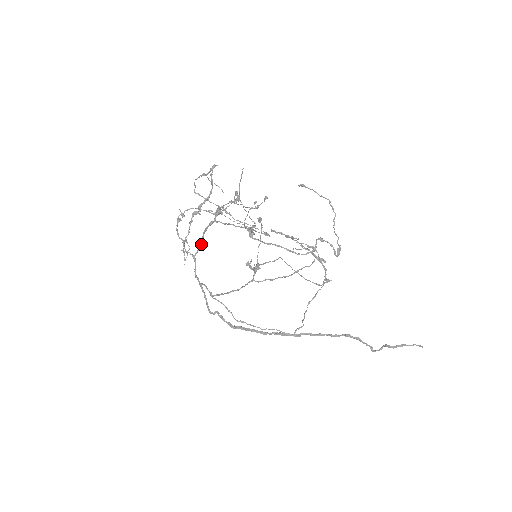
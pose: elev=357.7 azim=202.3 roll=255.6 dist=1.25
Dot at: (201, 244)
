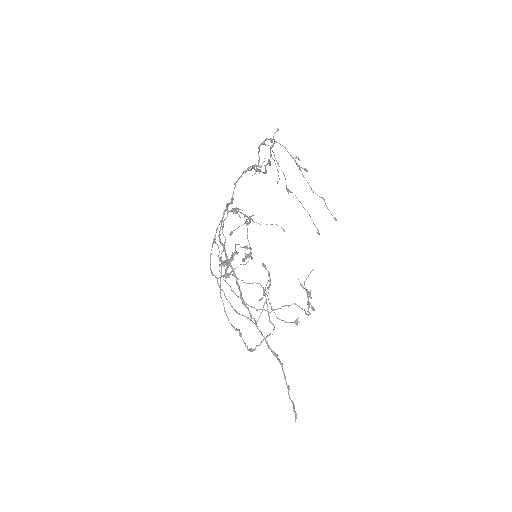
Dot at: occluded
